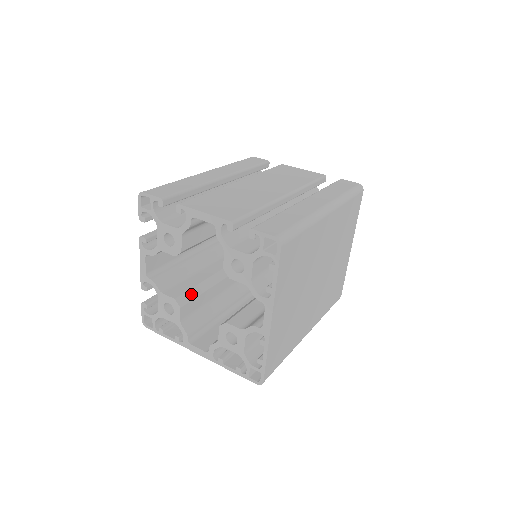
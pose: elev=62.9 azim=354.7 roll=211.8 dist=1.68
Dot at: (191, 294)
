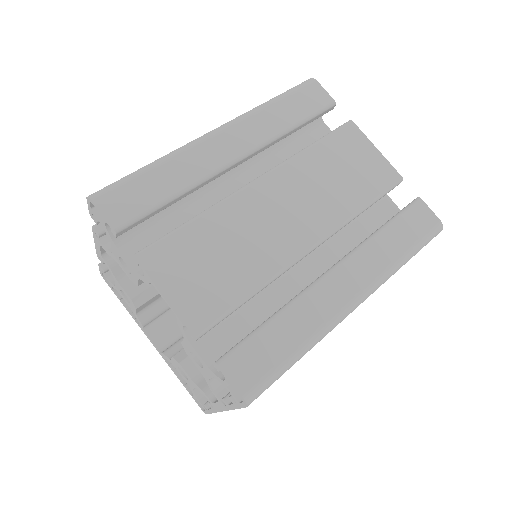
Dot at: occluded
